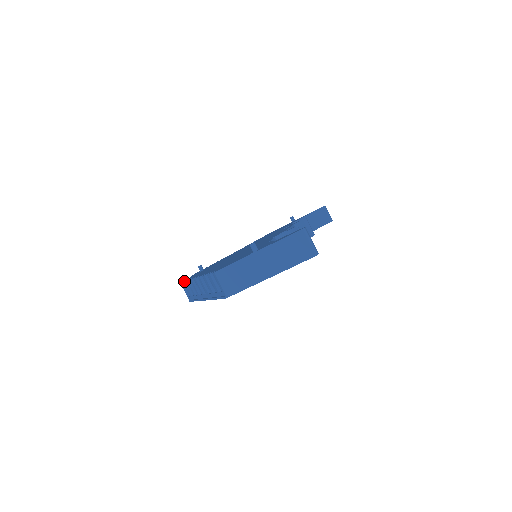
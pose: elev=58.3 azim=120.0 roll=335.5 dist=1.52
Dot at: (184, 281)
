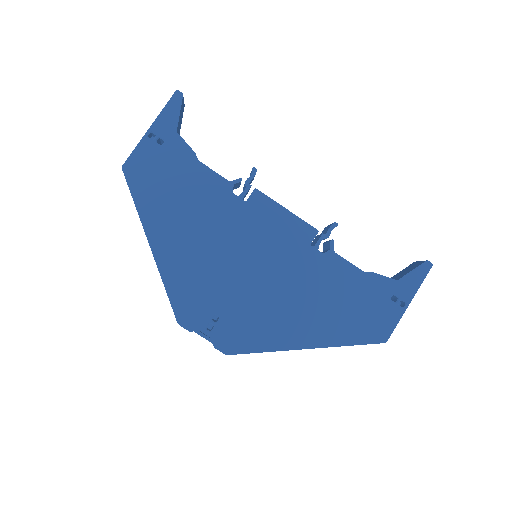
Dot at: occluded
